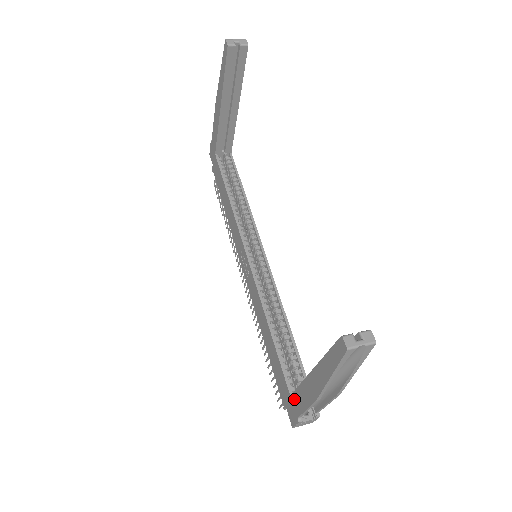
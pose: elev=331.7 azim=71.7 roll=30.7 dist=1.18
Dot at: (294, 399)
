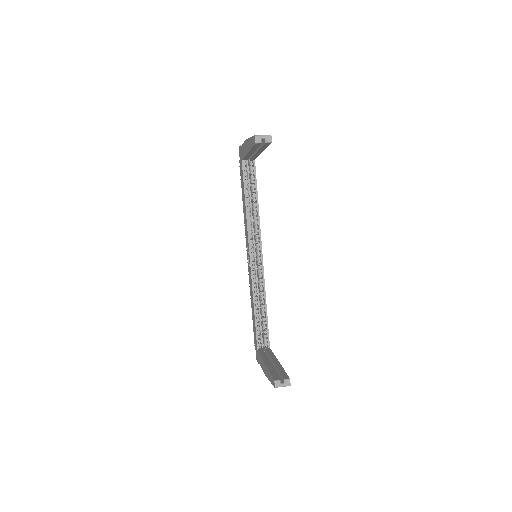
Dot at: (258, 354)
